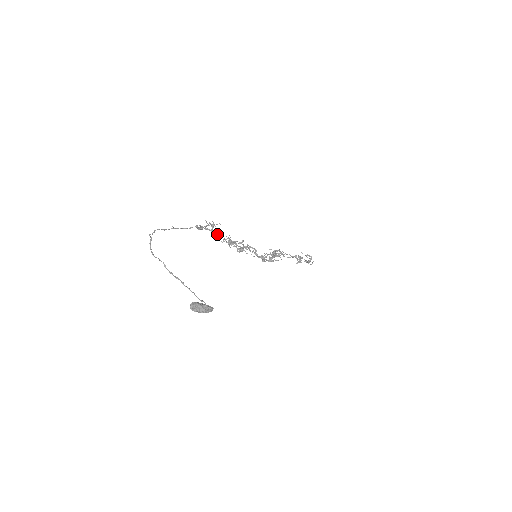
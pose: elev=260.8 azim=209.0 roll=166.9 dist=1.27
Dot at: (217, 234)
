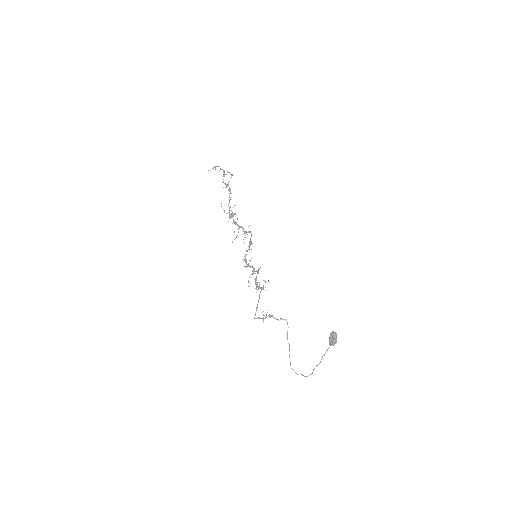
Dot at: (258, 301)
